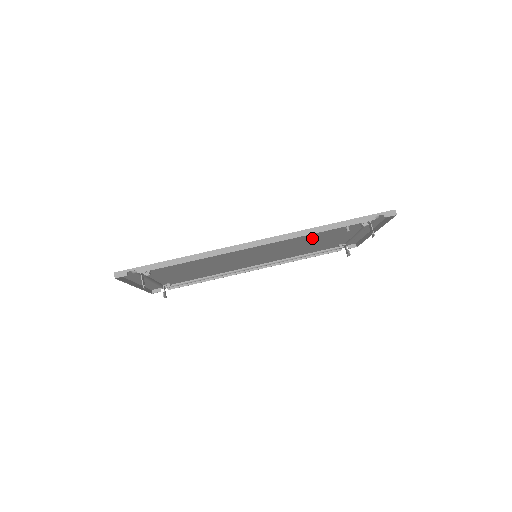
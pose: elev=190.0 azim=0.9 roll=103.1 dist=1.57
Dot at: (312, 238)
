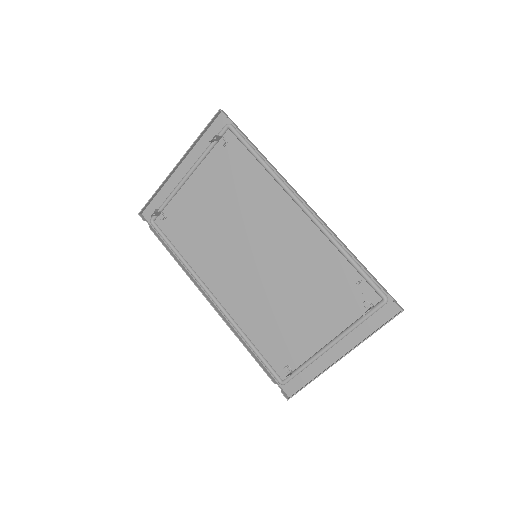
Dot at: (313, 282)
